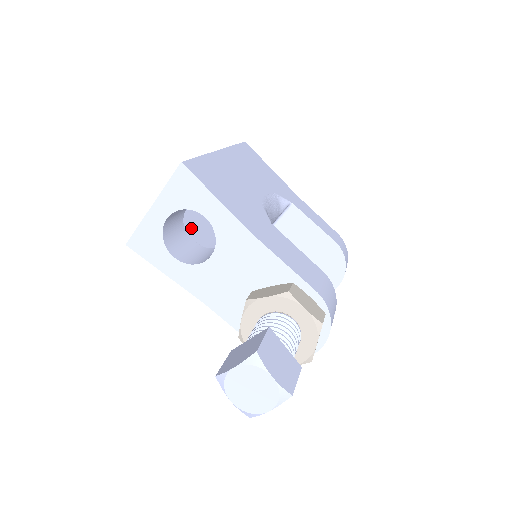
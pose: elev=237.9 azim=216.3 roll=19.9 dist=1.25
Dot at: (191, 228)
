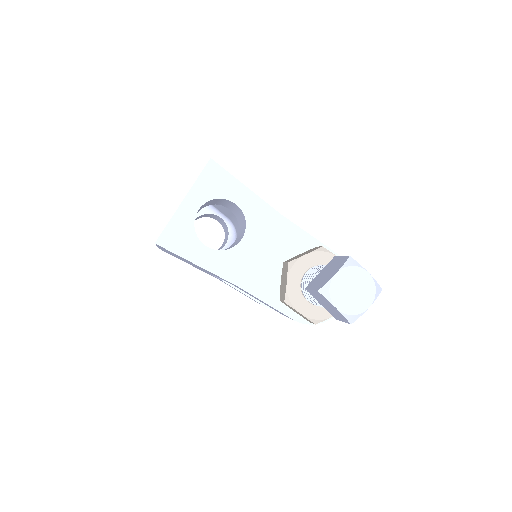
Dot at: occluded
